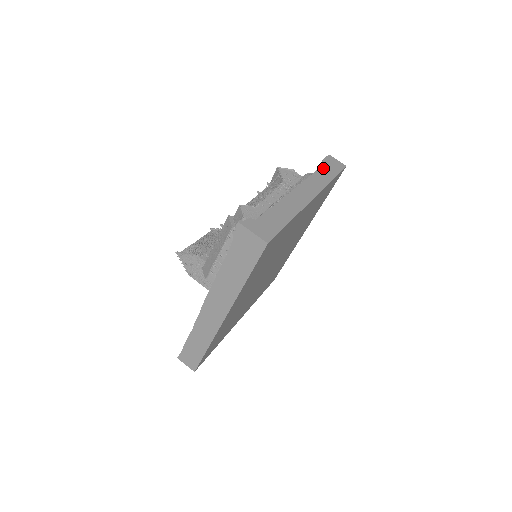
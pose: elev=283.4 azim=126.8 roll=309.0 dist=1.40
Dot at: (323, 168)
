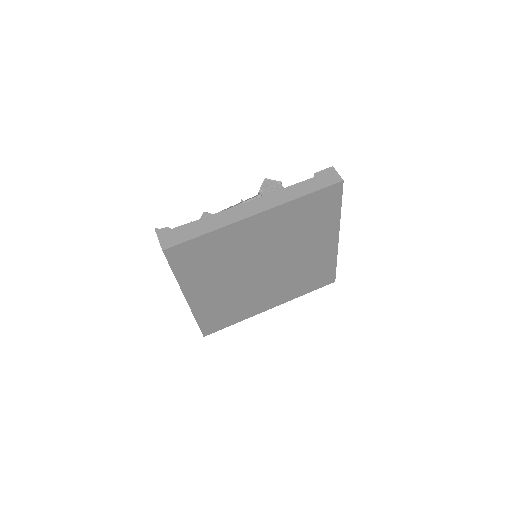
Dot at: (304, 182)
